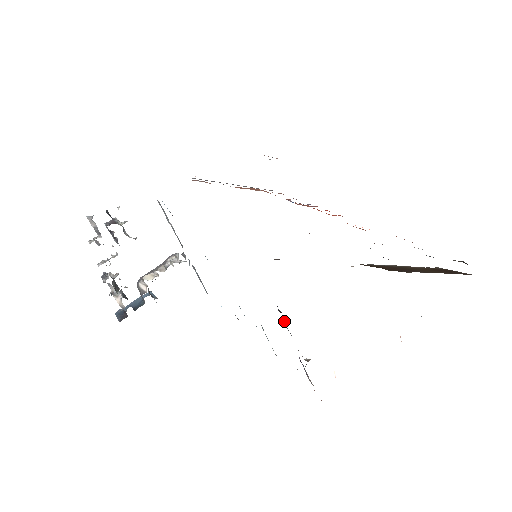
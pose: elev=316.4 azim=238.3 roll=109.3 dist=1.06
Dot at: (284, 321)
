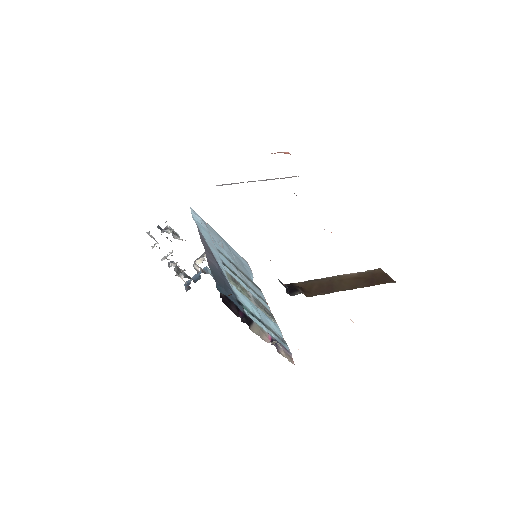
Dot at: (253, 321)
